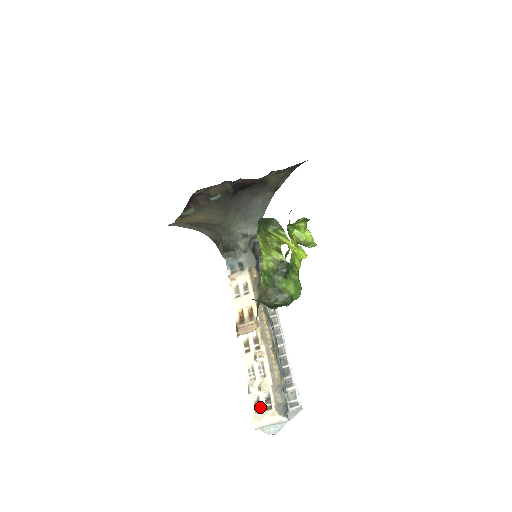
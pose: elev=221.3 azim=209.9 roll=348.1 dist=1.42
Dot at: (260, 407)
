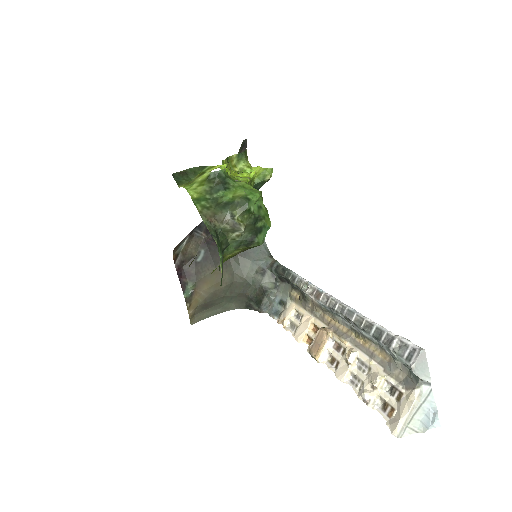
Dot at: (390, 406)
